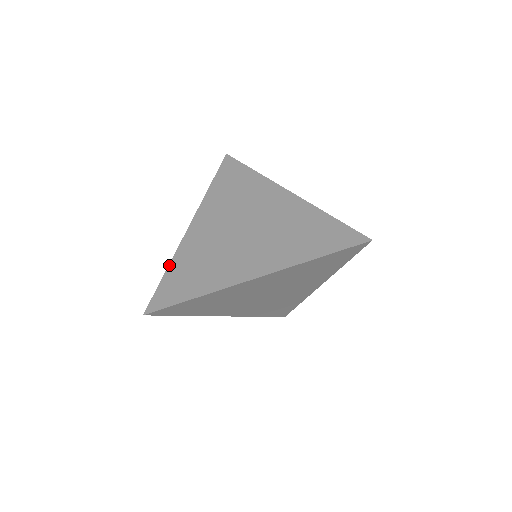
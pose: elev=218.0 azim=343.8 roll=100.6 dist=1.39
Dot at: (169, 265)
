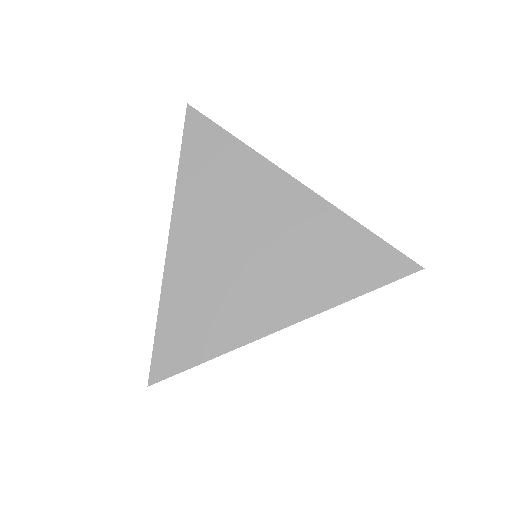
Dot at: (159, 310)
